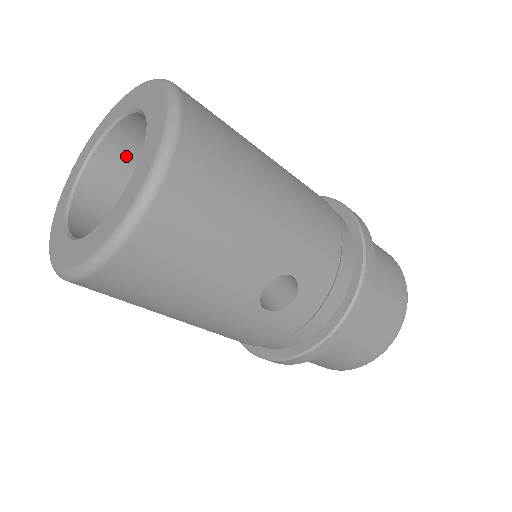
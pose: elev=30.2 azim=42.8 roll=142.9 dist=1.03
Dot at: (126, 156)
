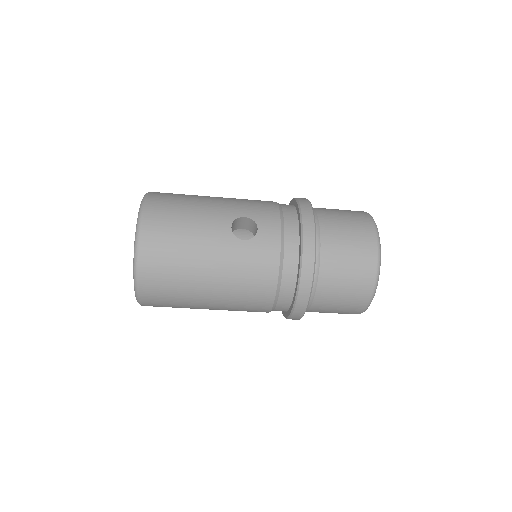
Dot at: occluded
